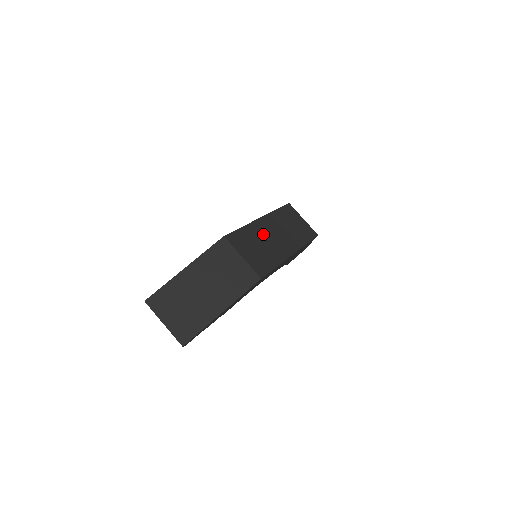
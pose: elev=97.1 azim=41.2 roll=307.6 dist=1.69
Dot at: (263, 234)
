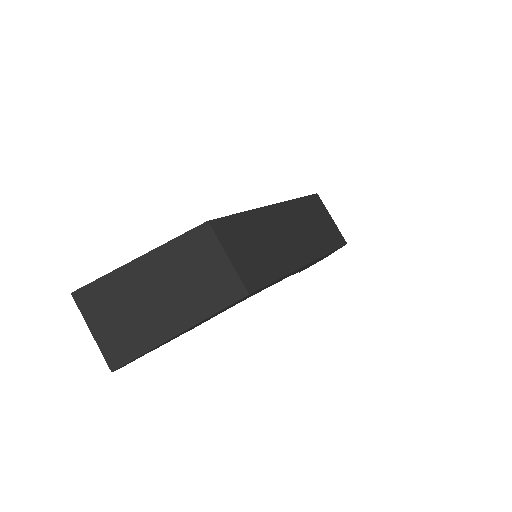
Dot at: (269, 228)
